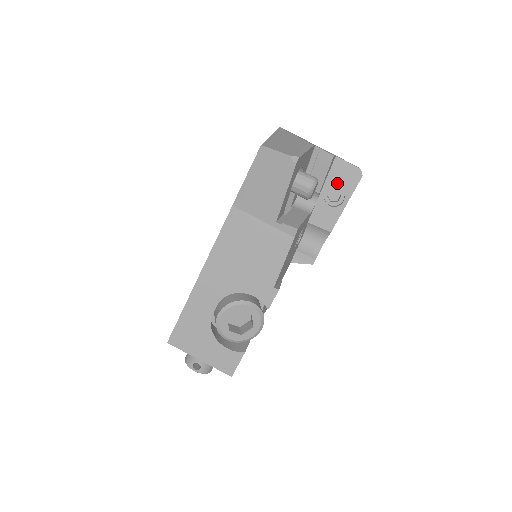
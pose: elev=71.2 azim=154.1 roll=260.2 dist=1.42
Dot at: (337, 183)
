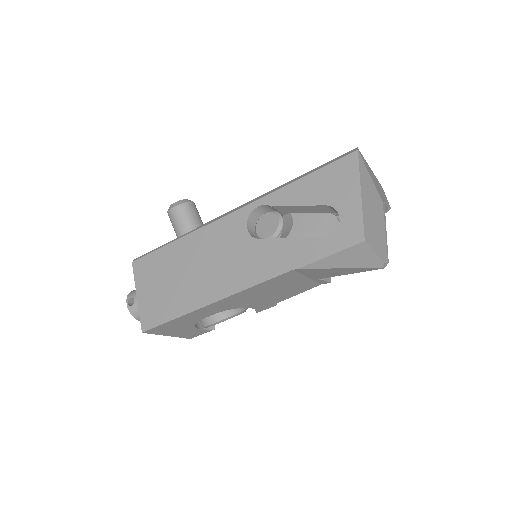
Dot at: occluded
